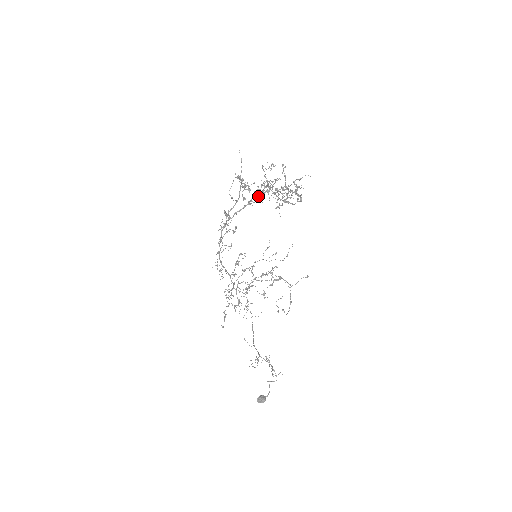
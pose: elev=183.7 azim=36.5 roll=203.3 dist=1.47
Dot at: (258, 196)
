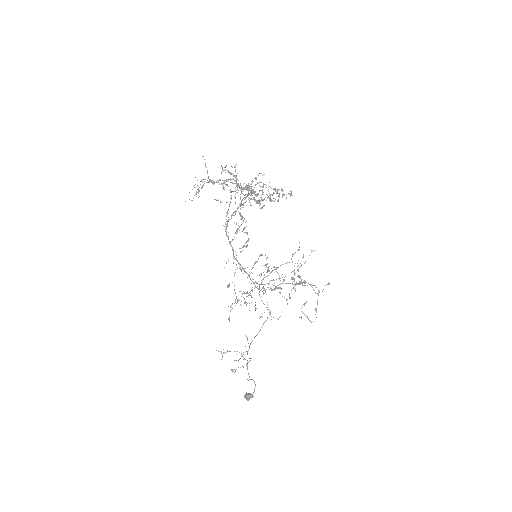
Dot at: (246, 197)
